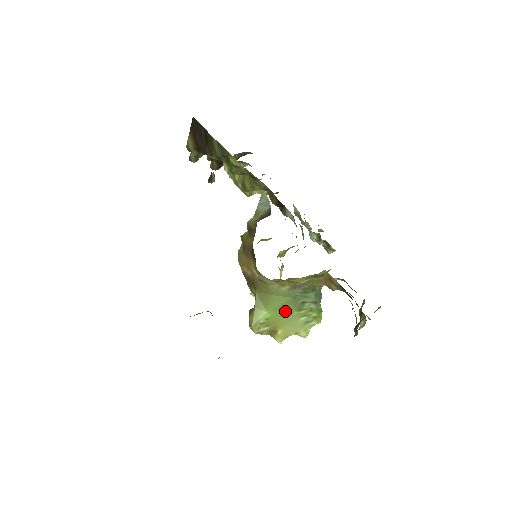
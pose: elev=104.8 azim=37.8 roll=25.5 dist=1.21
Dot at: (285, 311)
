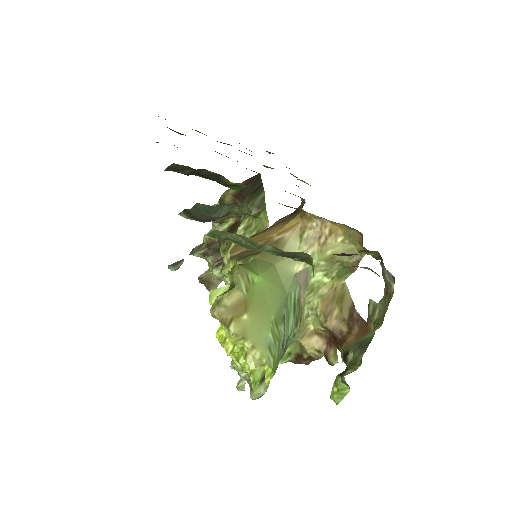
Dot at: (269, 301)
